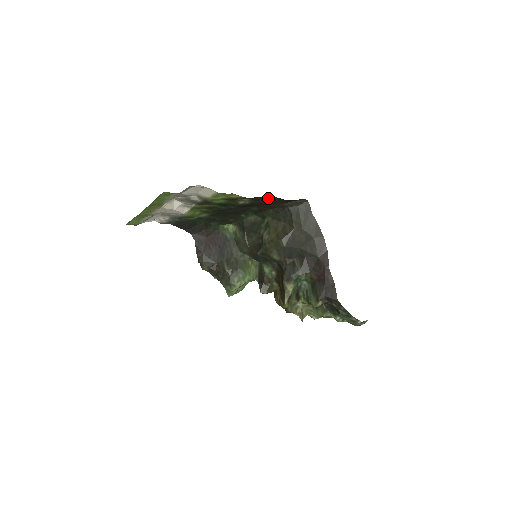
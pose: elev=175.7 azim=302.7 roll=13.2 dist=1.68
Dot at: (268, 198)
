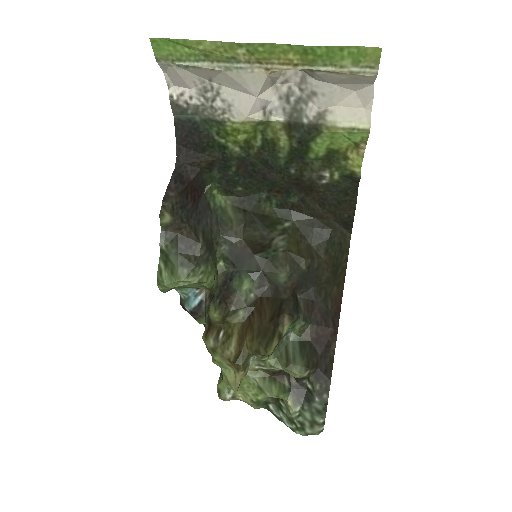
Dot at: (348, 197)
